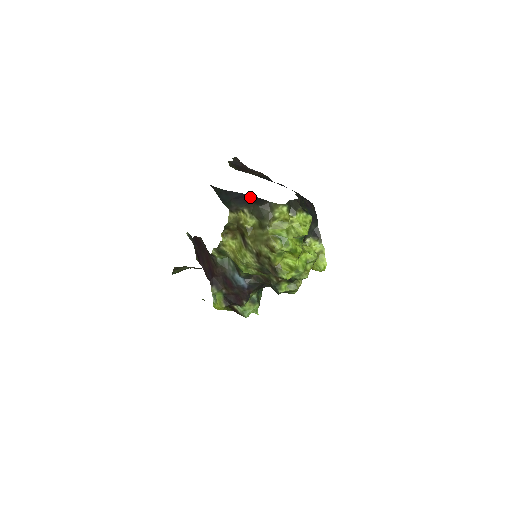
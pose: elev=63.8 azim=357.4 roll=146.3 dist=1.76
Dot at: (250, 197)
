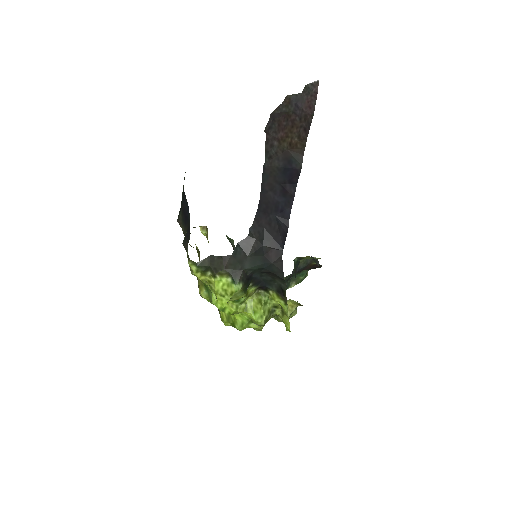
Dot at: (188, 220)
